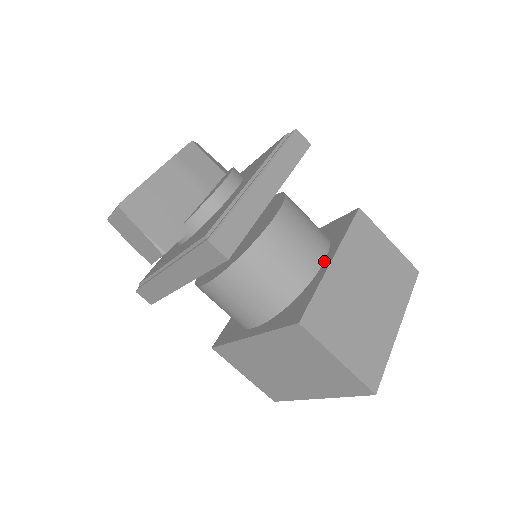
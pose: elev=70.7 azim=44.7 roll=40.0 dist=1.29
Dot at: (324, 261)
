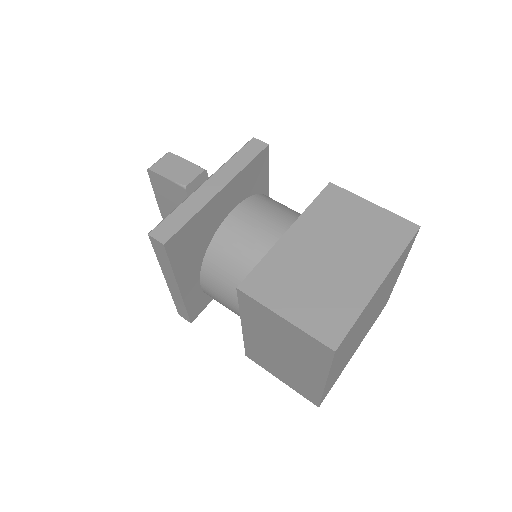
Dot at: occluded
